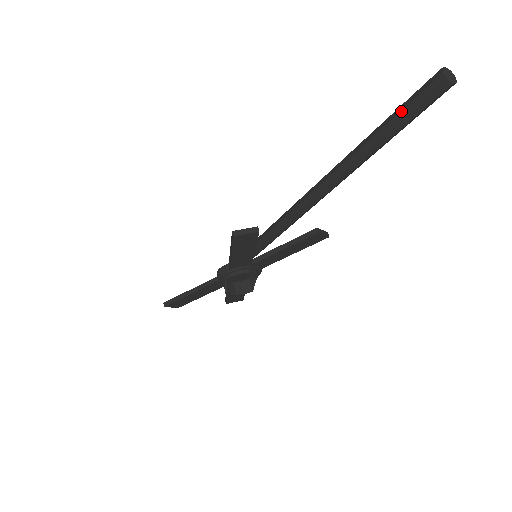
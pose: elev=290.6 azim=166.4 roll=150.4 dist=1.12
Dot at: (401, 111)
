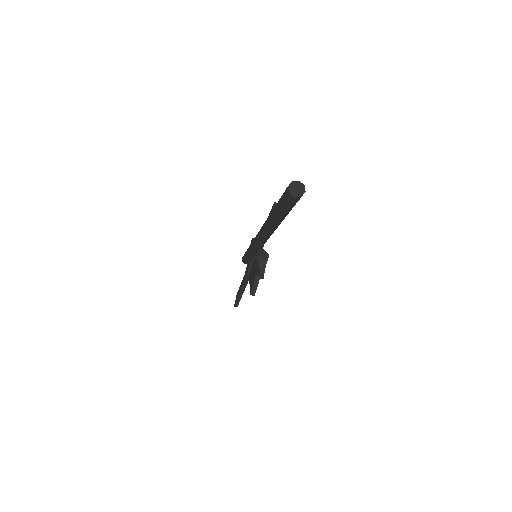
Dot at: (284, 212)
